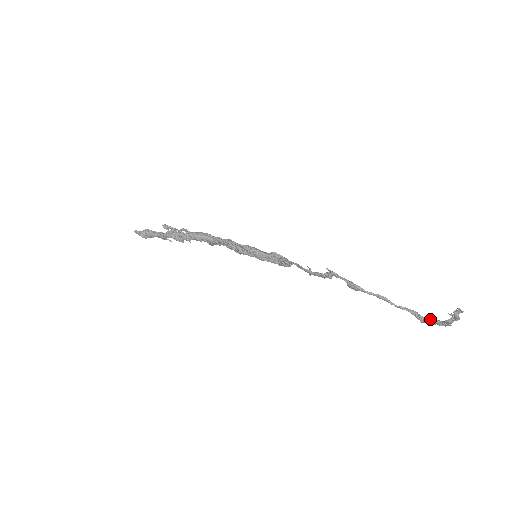
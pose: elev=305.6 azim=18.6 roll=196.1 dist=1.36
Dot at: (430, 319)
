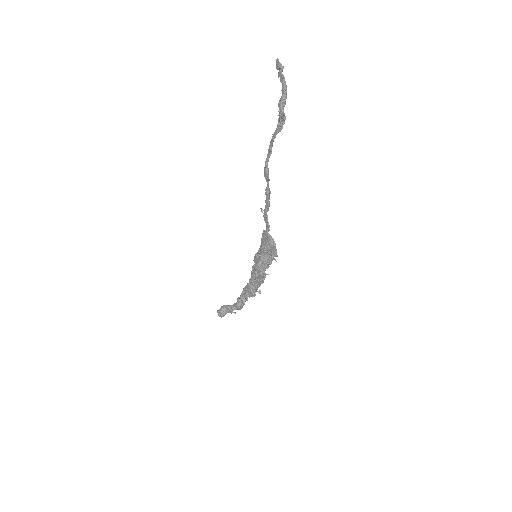
Dot at: (281, 100)
